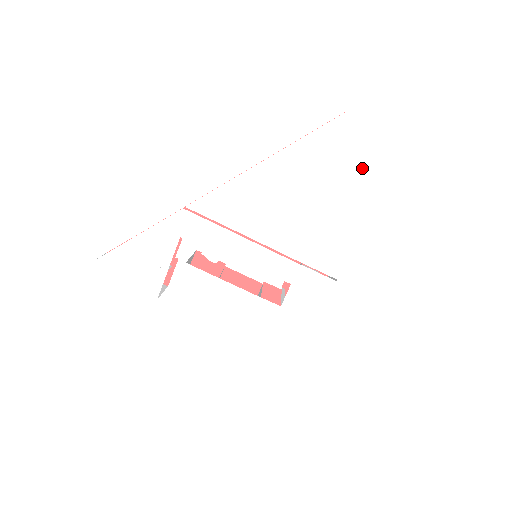
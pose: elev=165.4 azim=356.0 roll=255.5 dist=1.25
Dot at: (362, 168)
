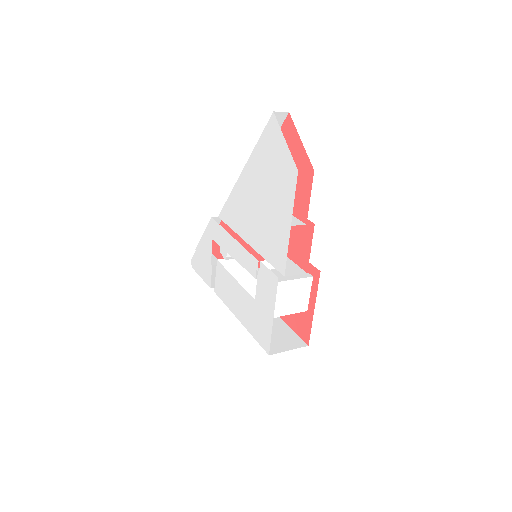
Dot at: (285, 164)
